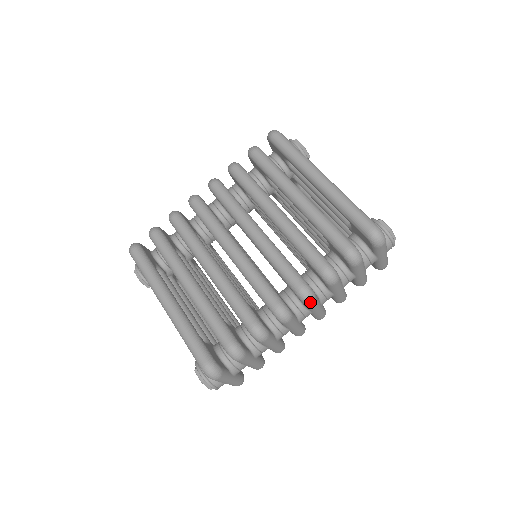
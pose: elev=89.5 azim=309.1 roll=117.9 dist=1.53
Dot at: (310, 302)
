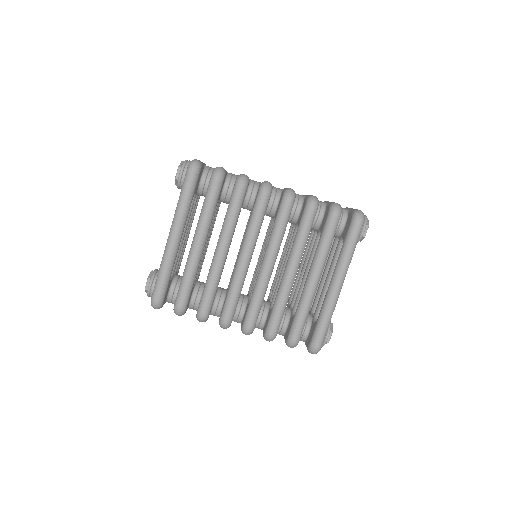
Dot at: occluded
